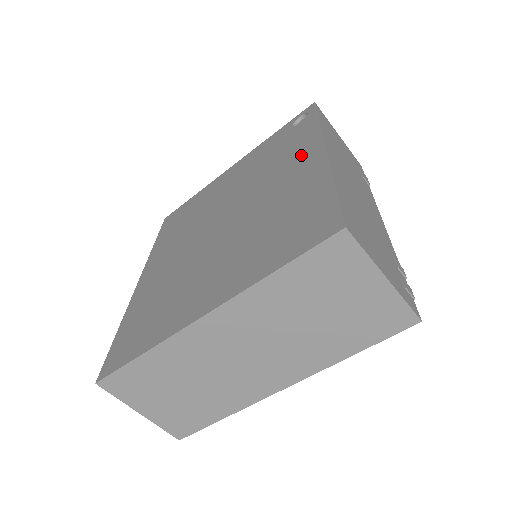
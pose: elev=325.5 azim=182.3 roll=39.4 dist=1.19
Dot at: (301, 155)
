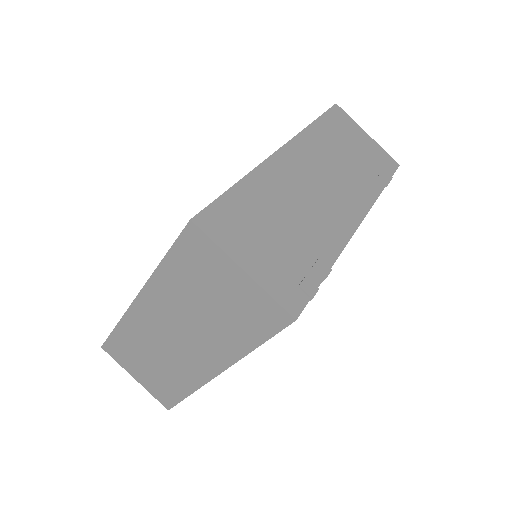
Dot at: occluded
